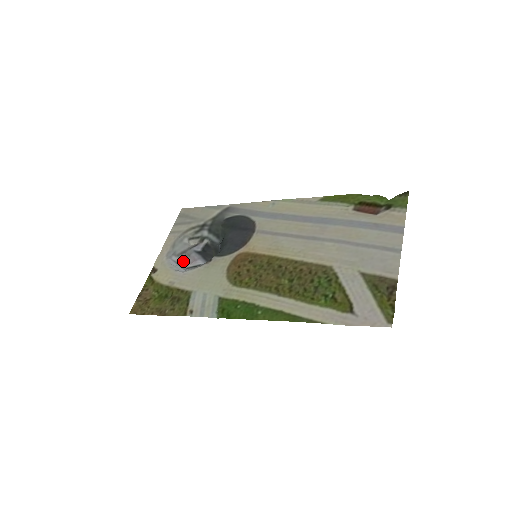
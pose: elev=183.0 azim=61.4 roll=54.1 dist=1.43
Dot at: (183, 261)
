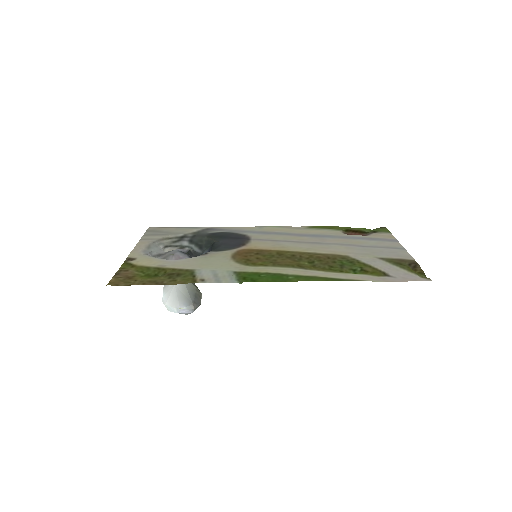
Dot at: occluded
